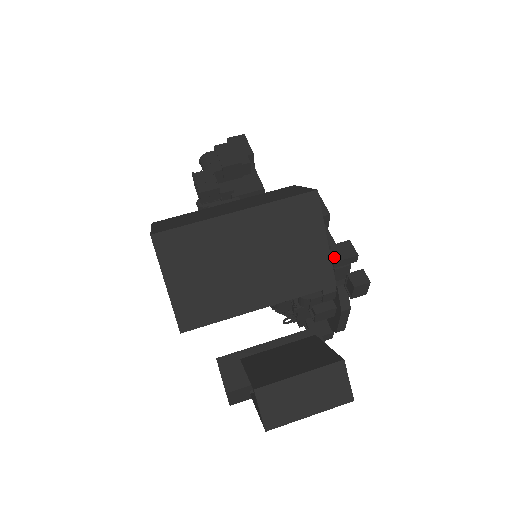
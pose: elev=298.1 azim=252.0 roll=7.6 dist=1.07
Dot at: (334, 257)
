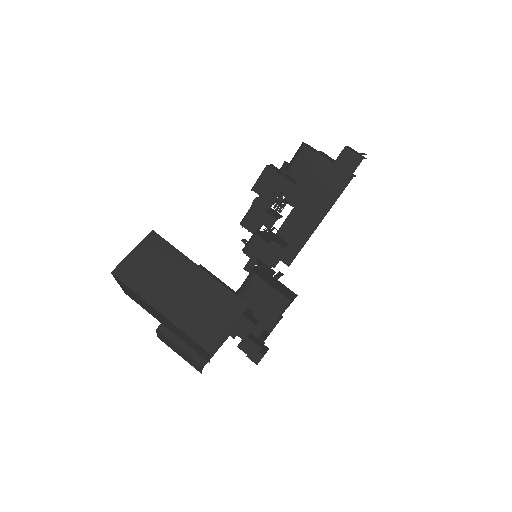
Dot at: (241, 345)
